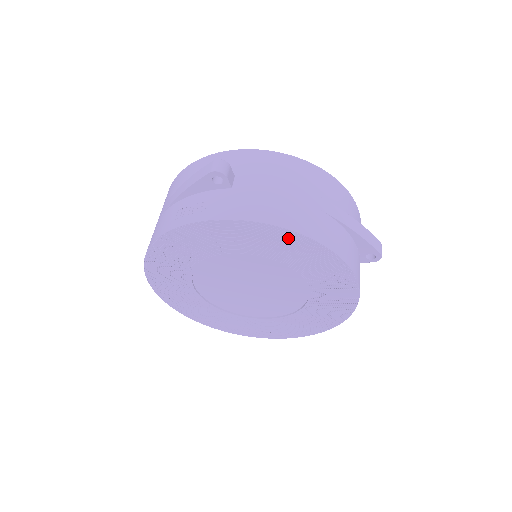
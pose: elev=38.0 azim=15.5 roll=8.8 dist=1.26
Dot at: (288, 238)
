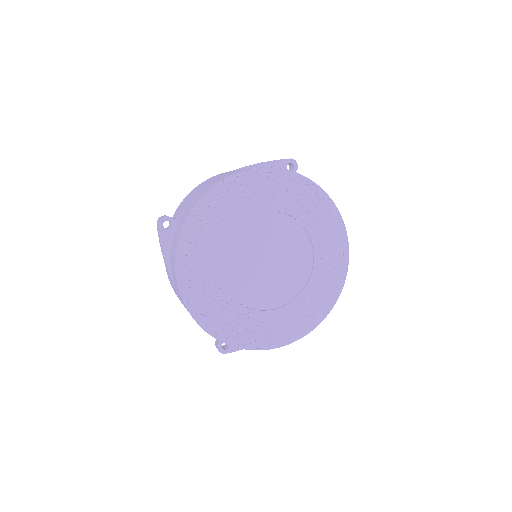
Dot at: (331, 214)
